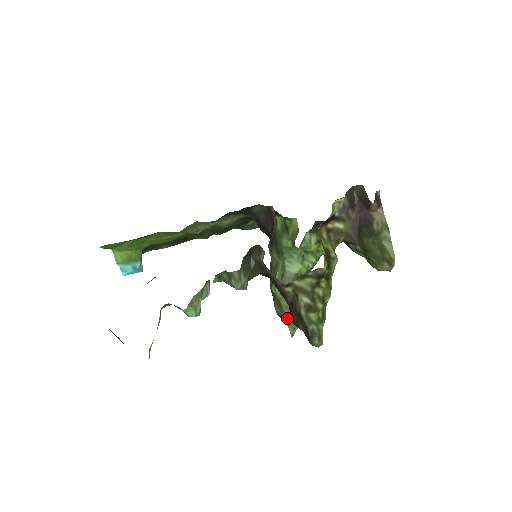
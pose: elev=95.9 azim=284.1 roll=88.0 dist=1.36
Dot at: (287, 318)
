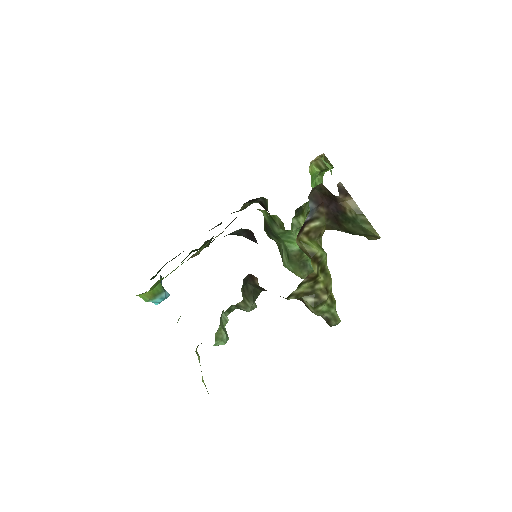
Dot at: occluded
